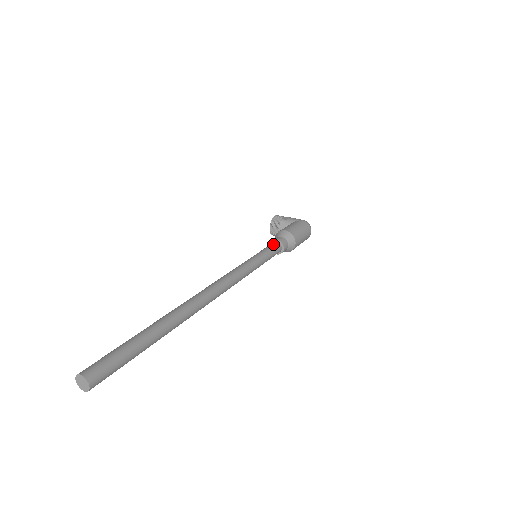
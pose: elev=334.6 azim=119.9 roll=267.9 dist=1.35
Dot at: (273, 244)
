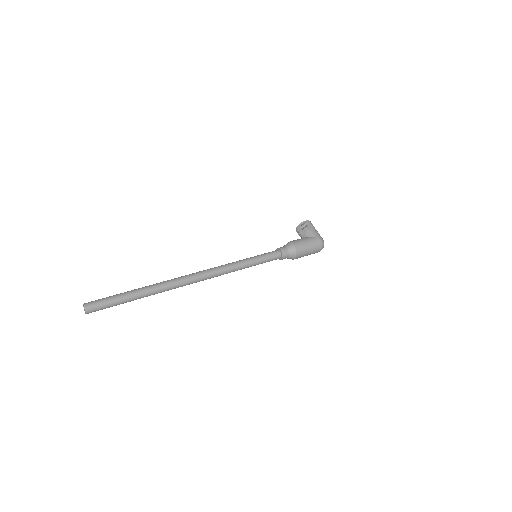
Dot at: (275, 253)
